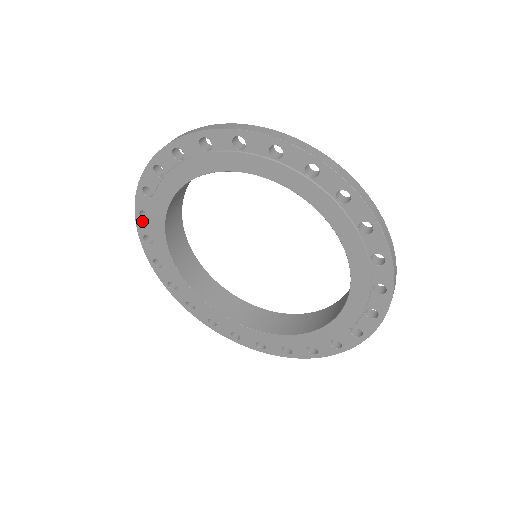
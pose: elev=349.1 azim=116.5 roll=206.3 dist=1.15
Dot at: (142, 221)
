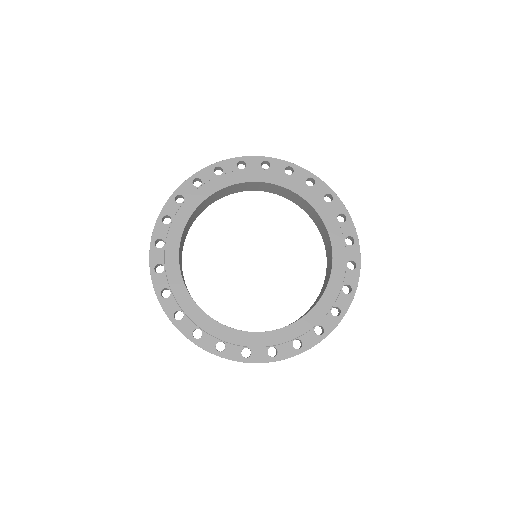
Dot at: (162, 225)
